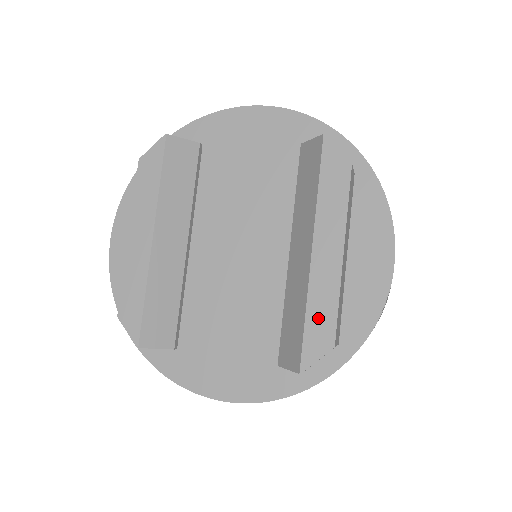
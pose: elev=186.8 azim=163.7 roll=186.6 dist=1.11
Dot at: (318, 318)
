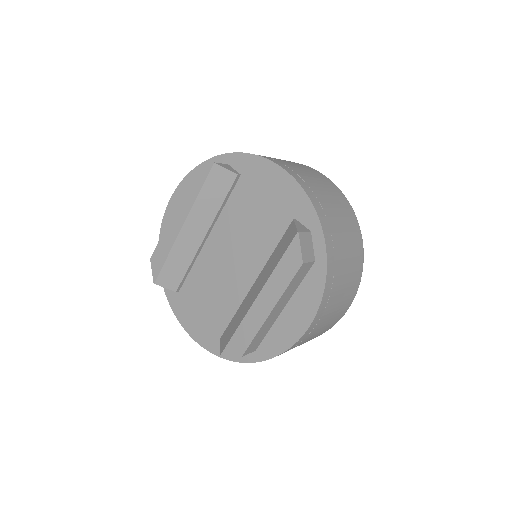
Dot at: (241, 336)
